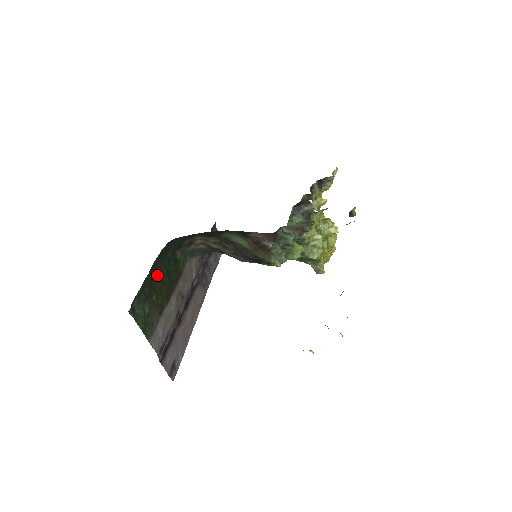
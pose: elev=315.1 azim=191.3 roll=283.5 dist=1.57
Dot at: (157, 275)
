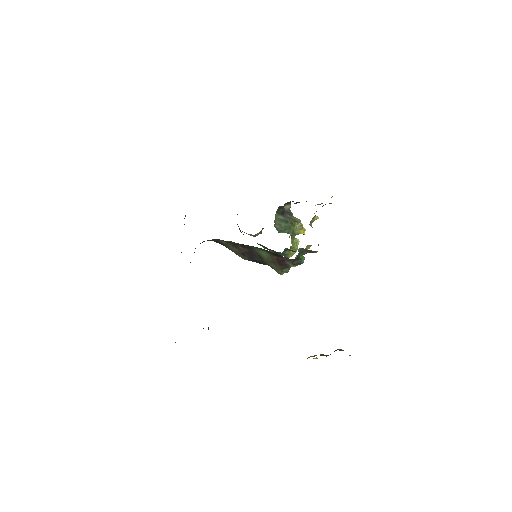
Dot at: occluded
